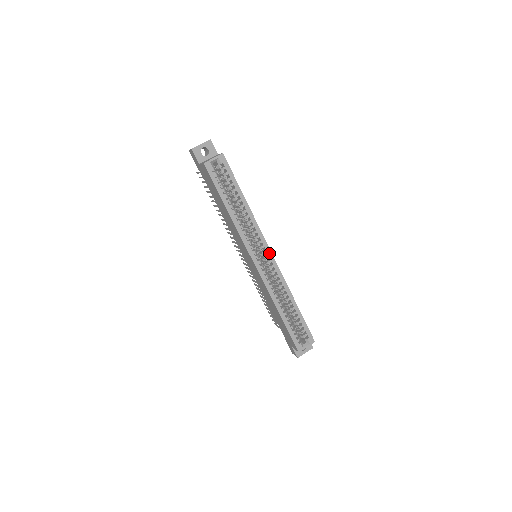
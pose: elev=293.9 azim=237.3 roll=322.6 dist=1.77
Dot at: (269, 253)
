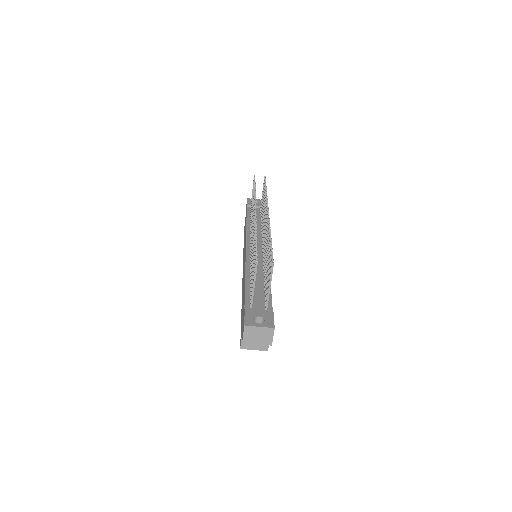
Dot at: occluded
